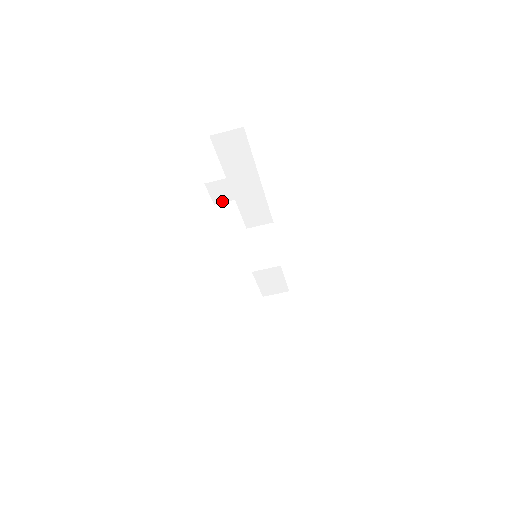
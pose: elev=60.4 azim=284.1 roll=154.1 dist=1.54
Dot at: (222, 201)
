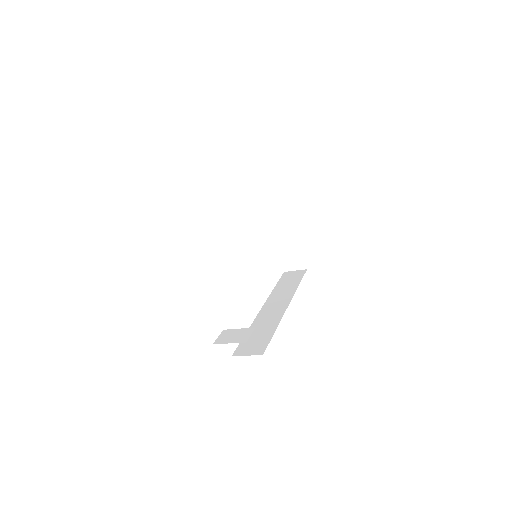
Dot at: occluded
